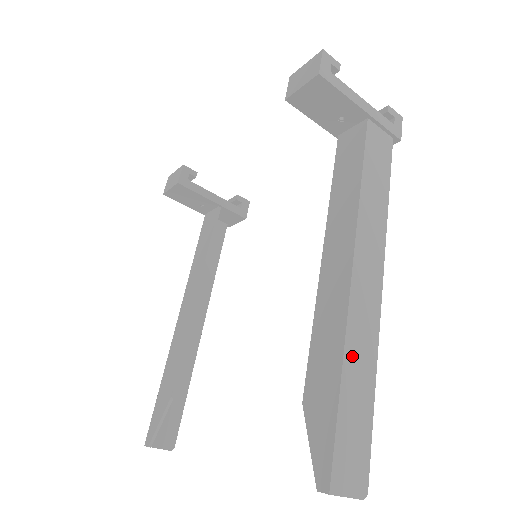
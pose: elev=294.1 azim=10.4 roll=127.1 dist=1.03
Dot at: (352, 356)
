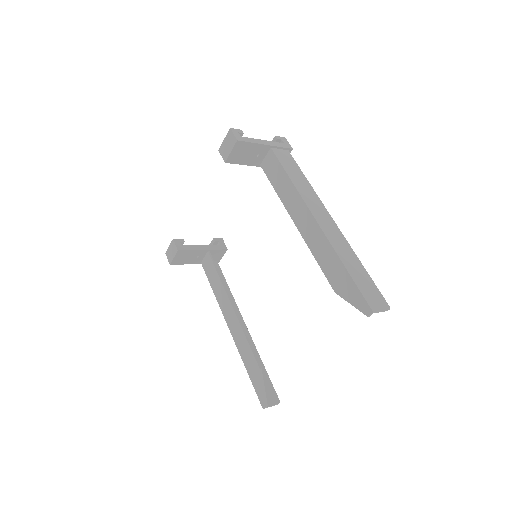
Dot at: (342, 255)
